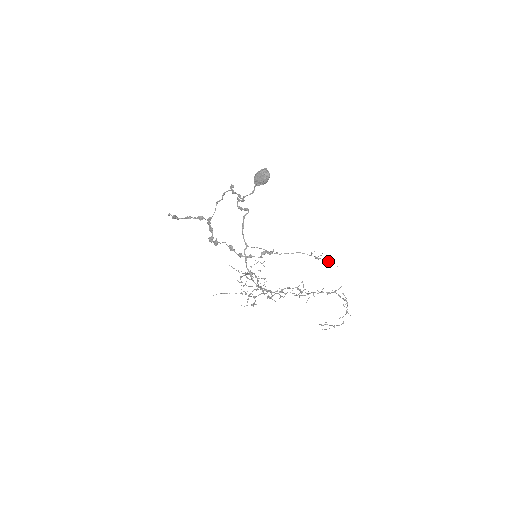
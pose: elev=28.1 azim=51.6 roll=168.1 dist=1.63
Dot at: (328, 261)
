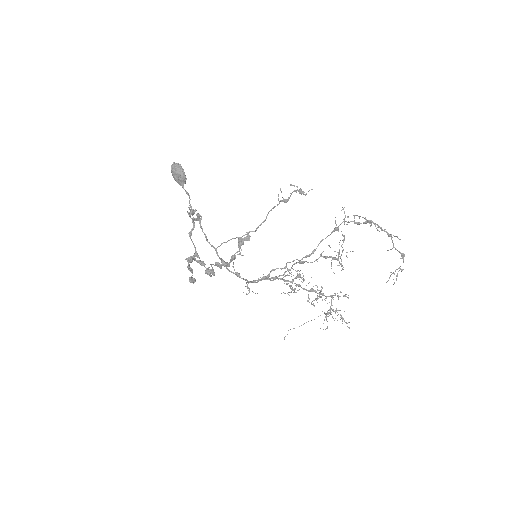
Dot at: occluded
